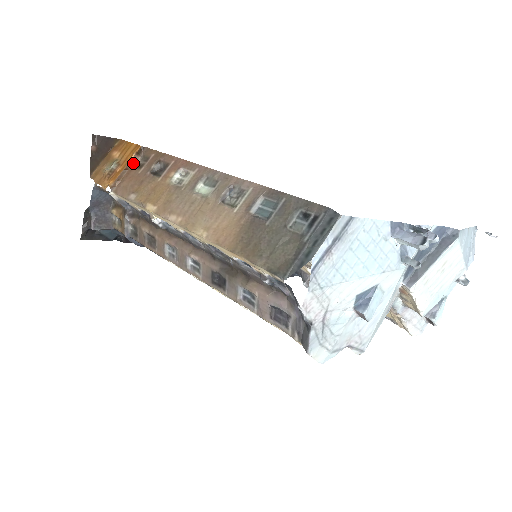
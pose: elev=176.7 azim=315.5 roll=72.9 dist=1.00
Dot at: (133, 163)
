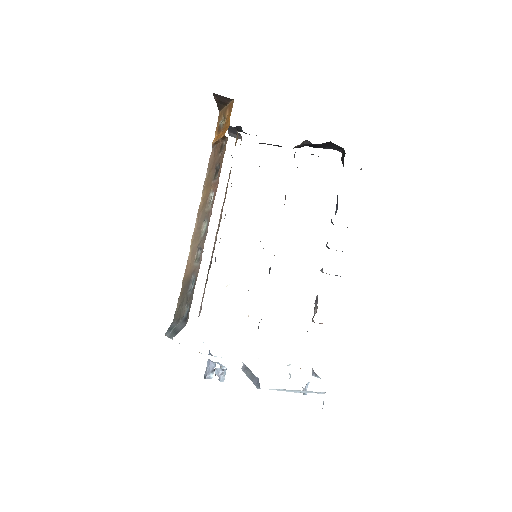
Dot at: (222, 141)
